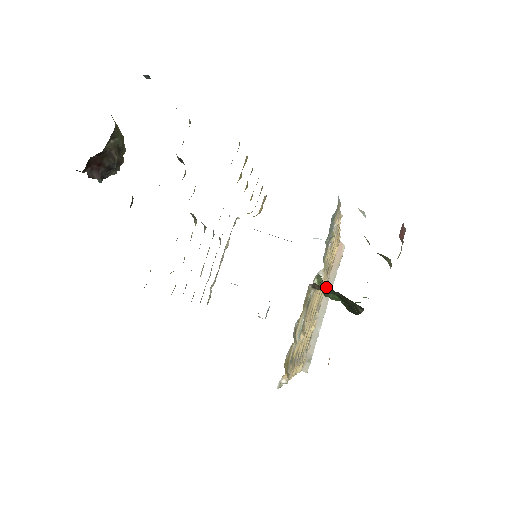
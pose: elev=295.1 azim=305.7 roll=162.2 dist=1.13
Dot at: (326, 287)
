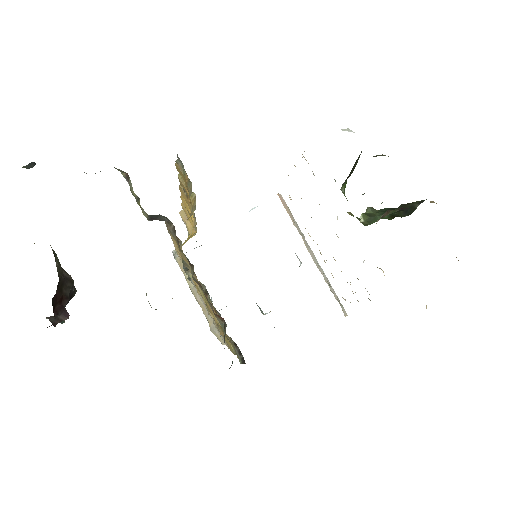
Dot at: (376, 213)
